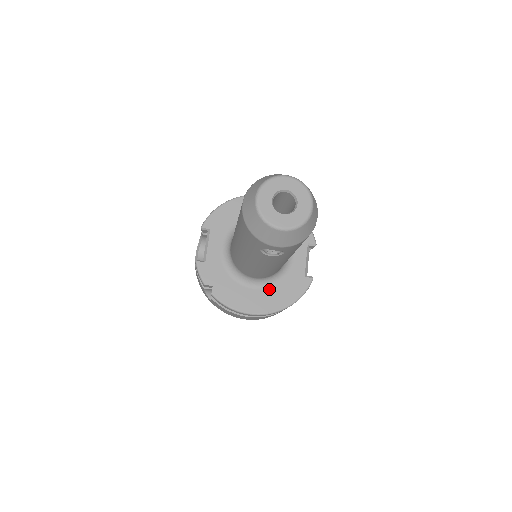
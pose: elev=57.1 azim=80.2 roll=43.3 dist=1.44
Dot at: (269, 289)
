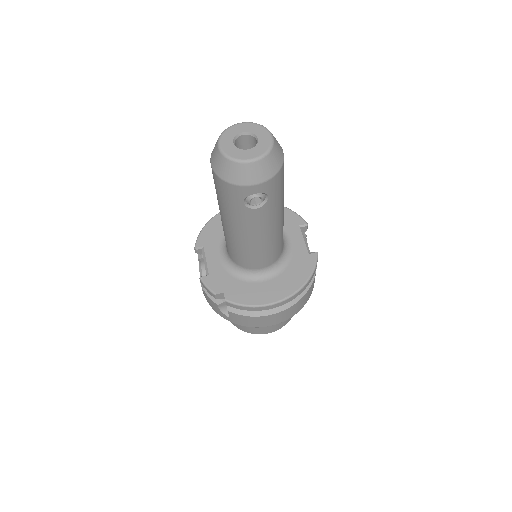
Dot at: (279, 276)
